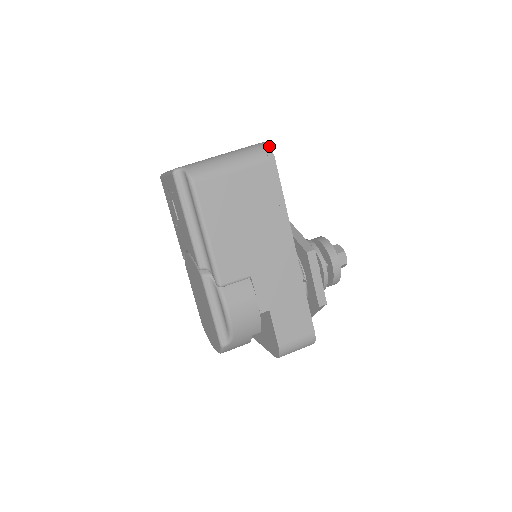
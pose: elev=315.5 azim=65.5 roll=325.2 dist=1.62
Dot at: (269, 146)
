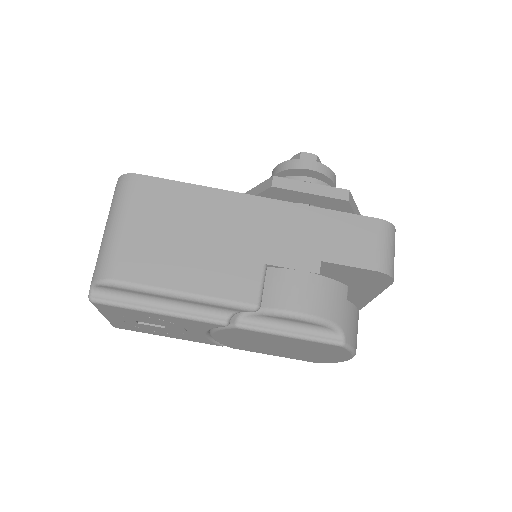
Dot at: (121, 176)
